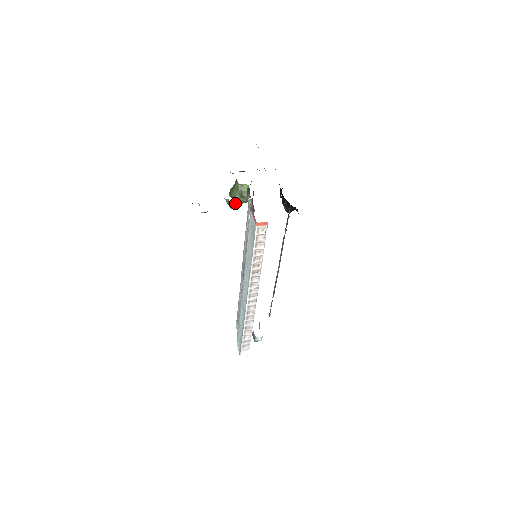
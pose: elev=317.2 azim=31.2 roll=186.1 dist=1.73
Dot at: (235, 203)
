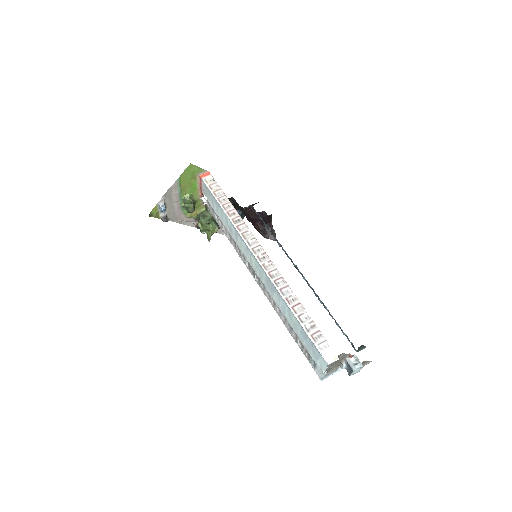
Dot at: (209, 233)
